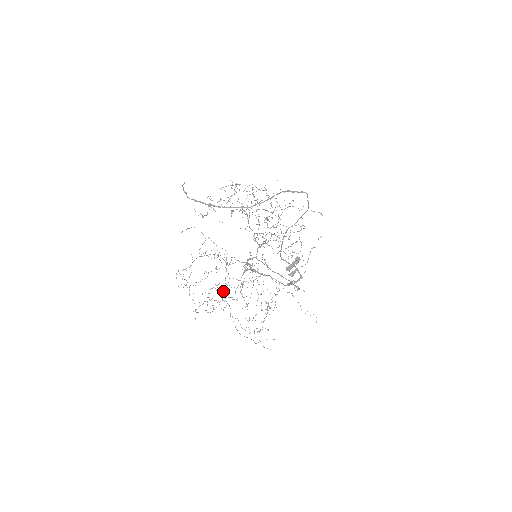
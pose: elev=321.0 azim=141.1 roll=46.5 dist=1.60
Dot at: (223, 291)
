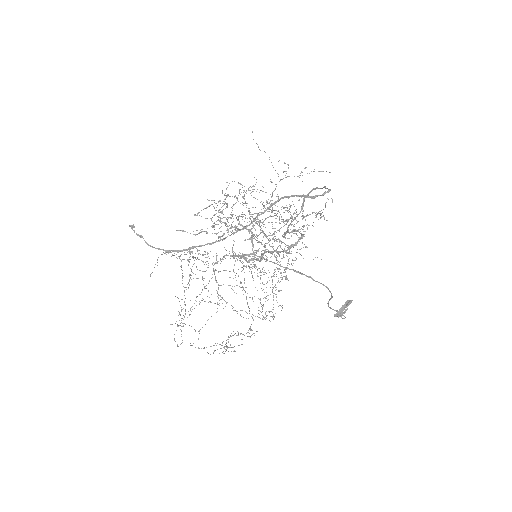
Dot at: (217, 293)
